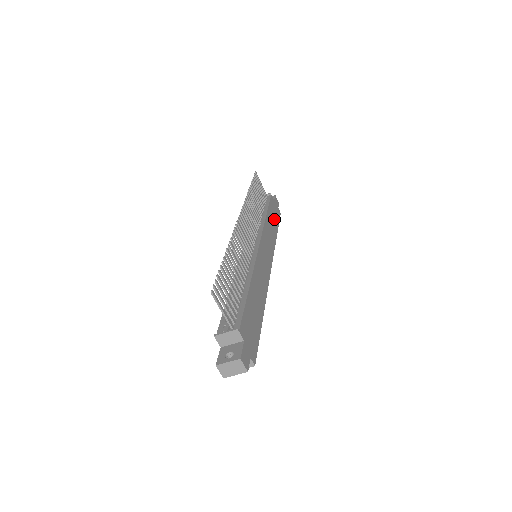
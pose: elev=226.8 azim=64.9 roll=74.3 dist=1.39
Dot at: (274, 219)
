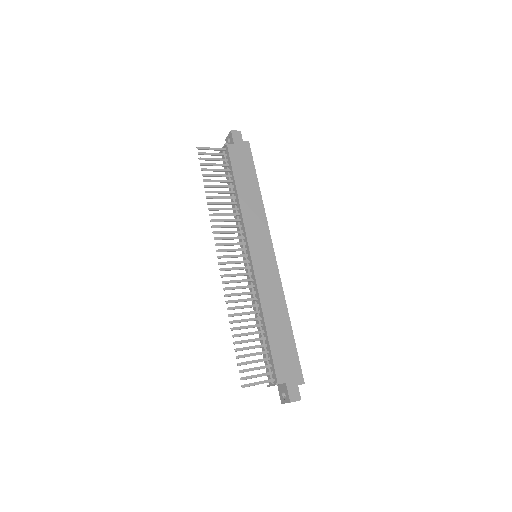
Dot at: (247, 174)
